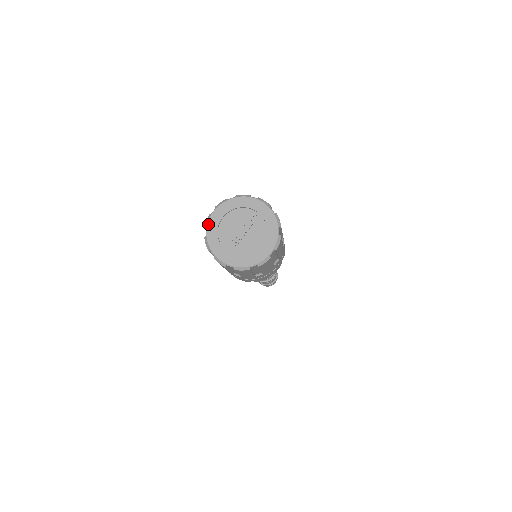
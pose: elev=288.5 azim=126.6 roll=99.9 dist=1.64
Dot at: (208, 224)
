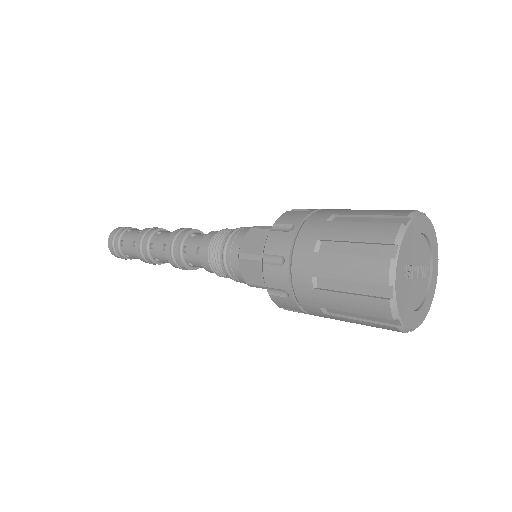
Dot at: (416, 218)
